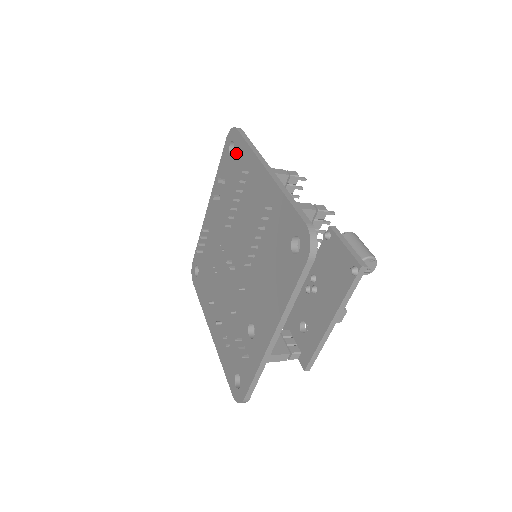
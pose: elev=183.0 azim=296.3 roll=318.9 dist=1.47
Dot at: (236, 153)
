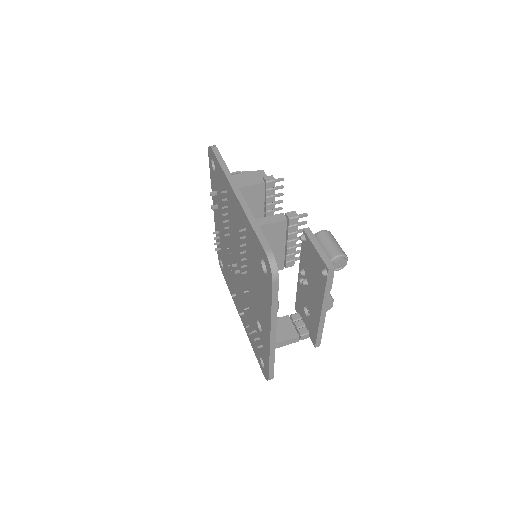
Dot at: (216, 171)
